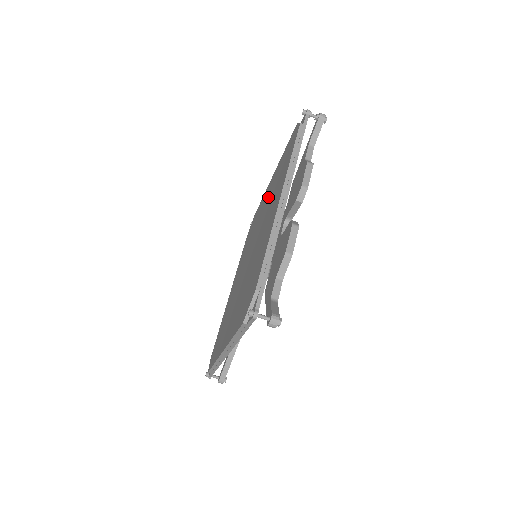
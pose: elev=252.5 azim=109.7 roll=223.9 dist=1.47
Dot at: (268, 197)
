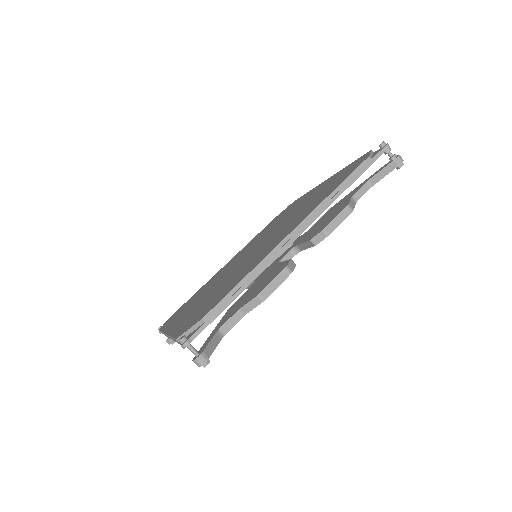
Dot at: (303, 204)
